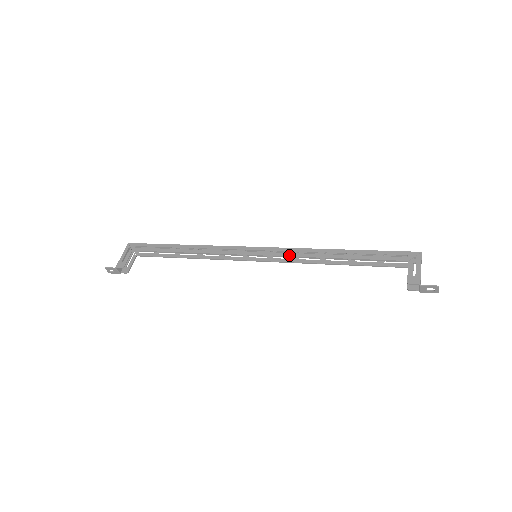
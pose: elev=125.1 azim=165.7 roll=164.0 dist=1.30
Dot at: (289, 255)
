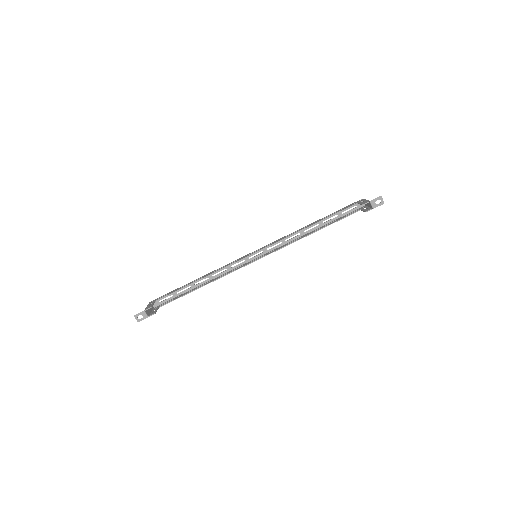
Dot at: (279, 240)
